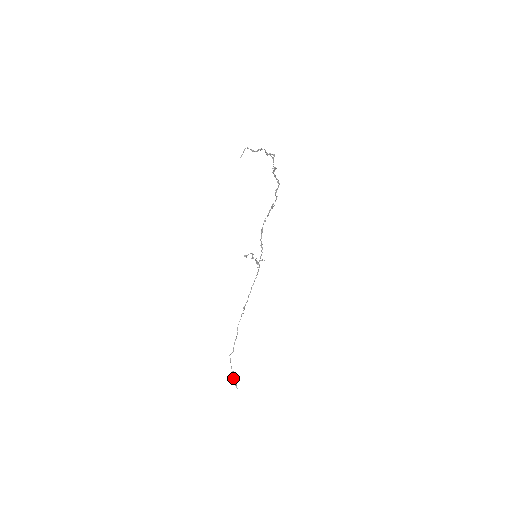
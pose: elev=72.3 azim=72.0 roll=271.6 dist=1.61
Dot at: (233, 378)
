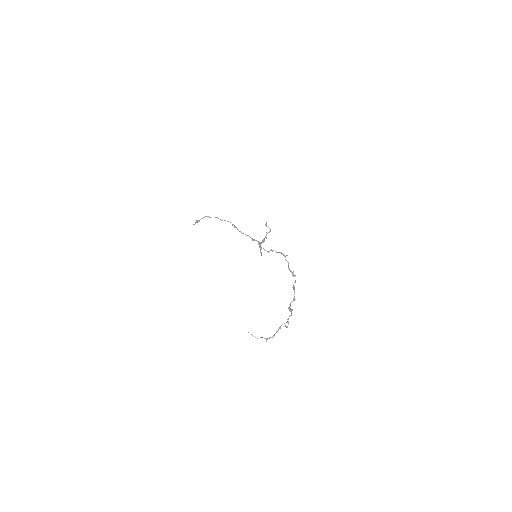
Dot at: (197, 221)
